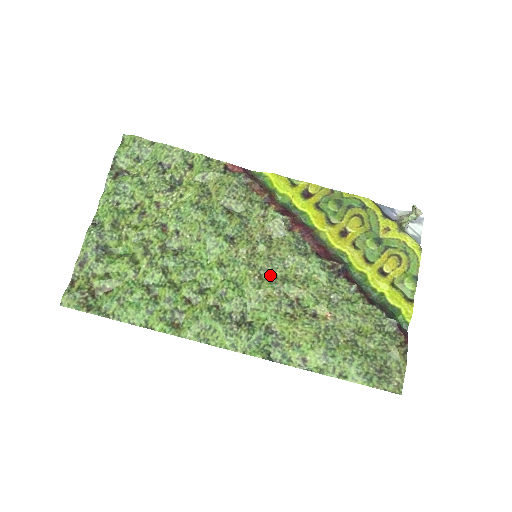
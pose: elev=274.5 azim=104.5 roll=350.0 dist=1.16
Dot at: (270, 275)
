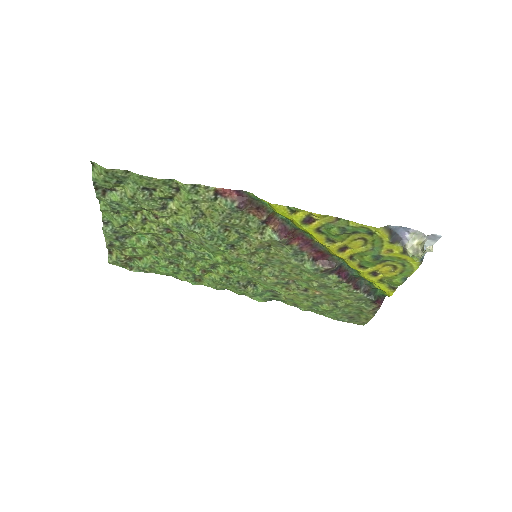
Dot at: (269, 267)
